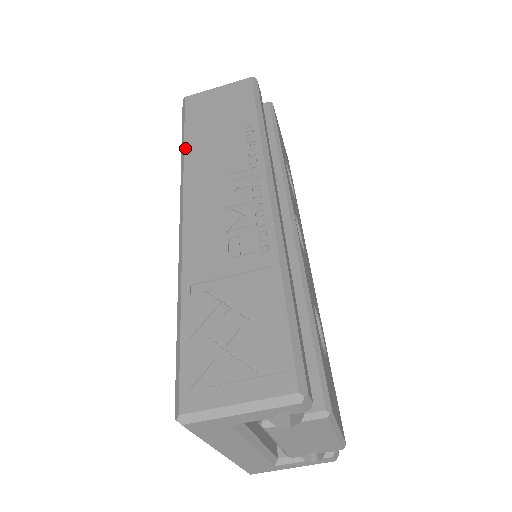
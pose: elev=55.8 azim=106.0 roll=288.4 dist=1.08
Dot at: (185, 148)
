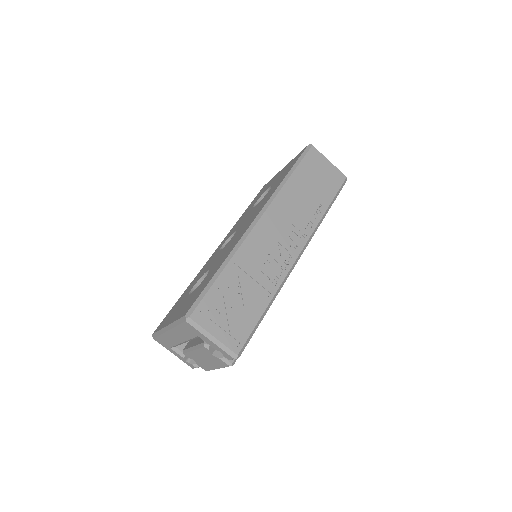
Dot at: (288, 181)
